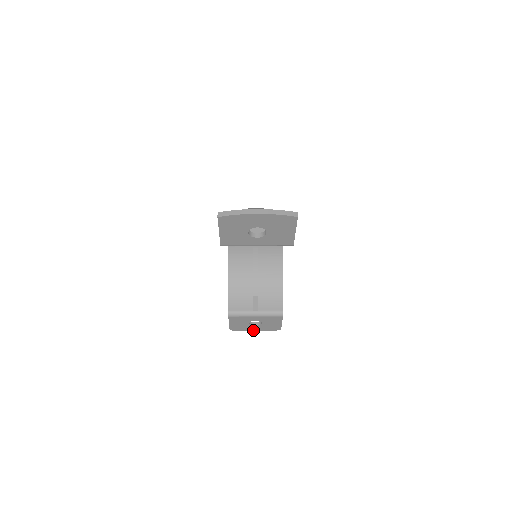
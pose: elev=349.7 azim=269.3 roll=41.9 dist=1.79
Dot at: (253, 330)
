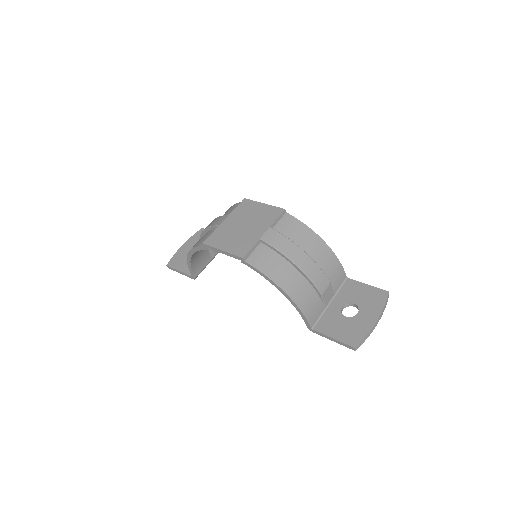
Dot at: occluded
